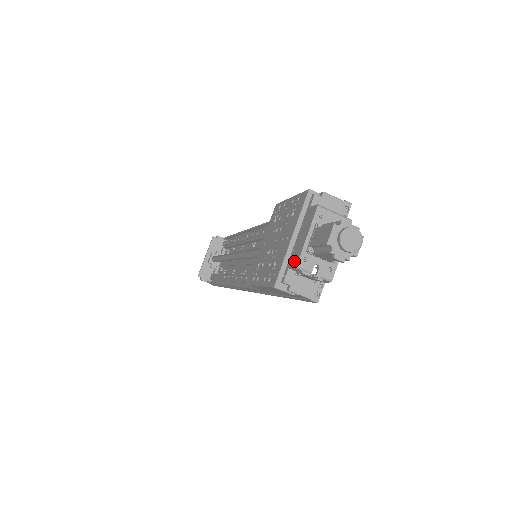
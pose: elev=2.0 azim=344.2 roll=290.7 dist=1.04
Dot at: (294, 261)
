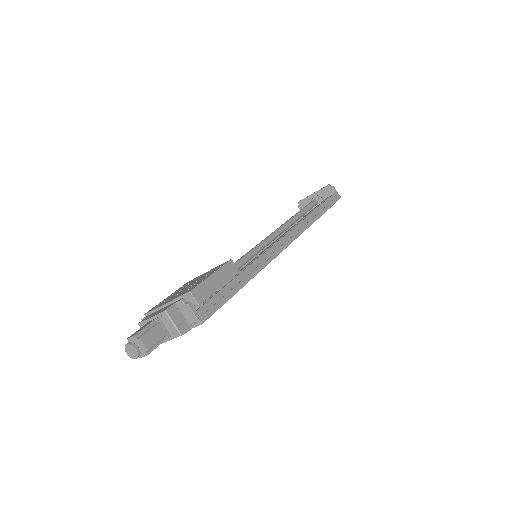
Dot at: (144, 319)
